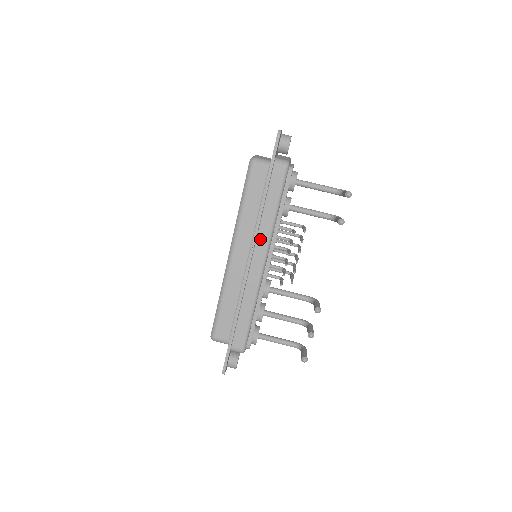
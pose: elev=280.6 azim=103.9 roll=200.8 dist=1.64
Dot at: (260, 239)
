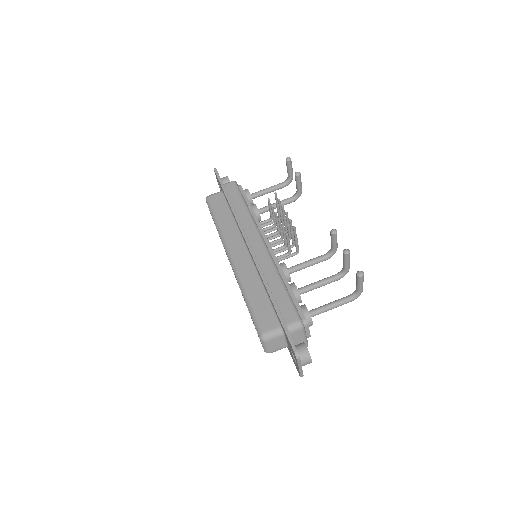
Dot at: (247, 229)
